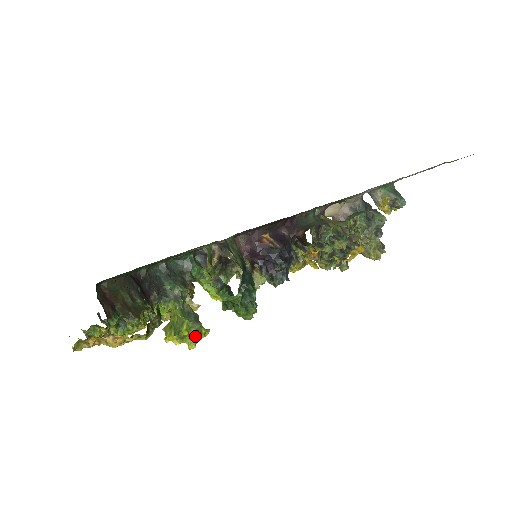
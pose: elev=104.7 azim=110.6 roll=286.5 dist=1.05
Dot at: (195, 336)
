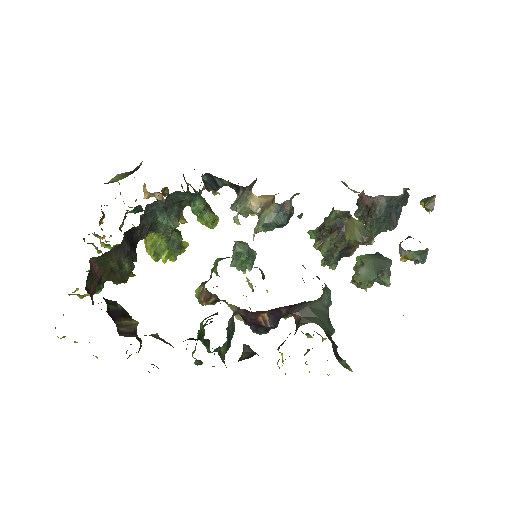
Dot at: (172, 261)
